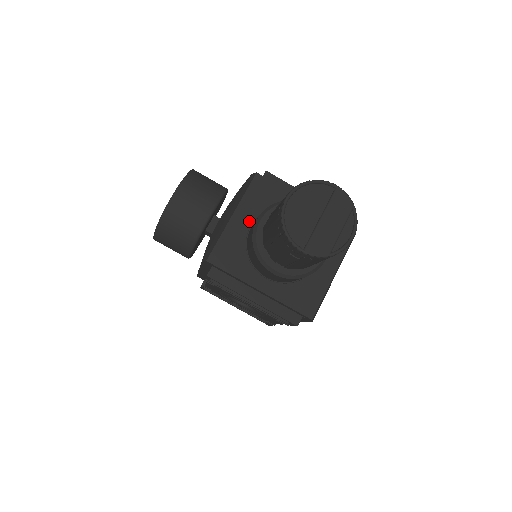
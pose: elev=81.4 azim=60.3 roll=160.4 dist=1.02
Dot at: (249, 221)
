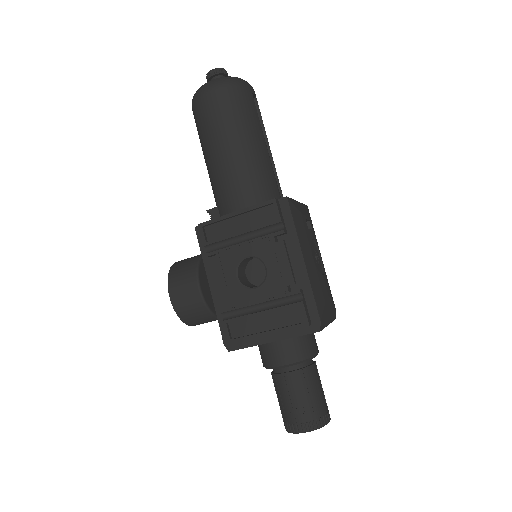
Dot at: occluded
